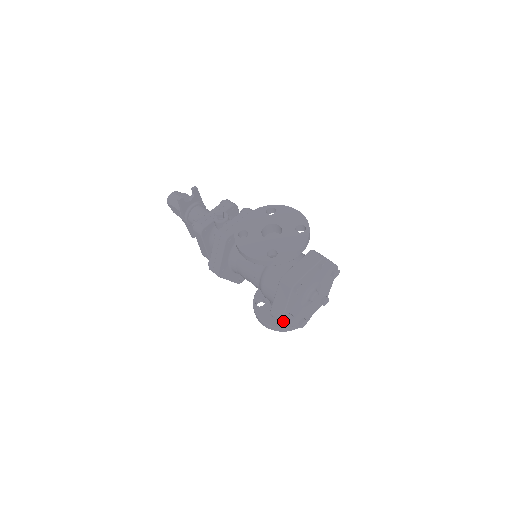
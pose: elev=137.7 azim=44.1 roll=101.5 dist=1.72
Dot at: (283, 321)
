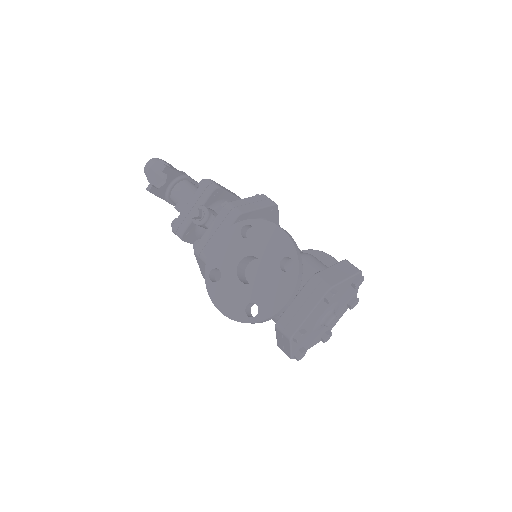
Dot at: (294, 358)
